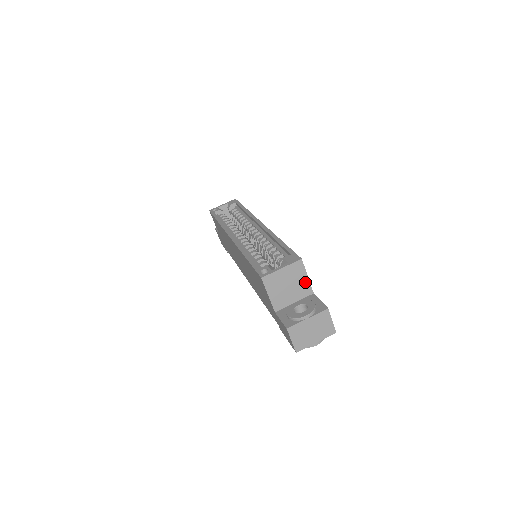
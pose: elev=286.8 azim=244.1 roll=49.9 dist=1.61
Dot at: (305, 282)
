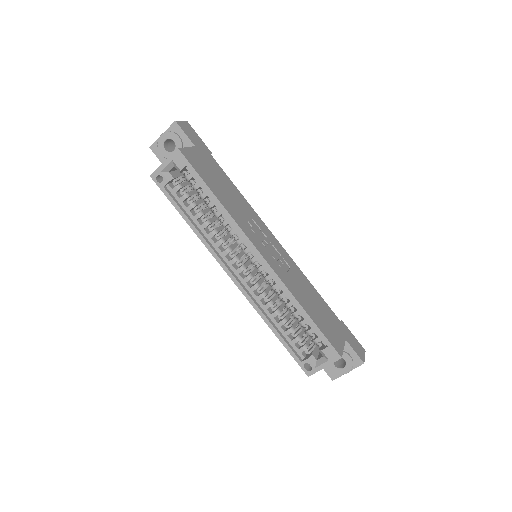
Dot at: occluded
